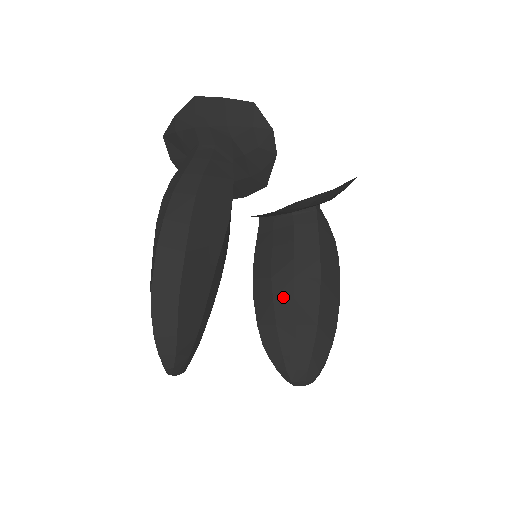
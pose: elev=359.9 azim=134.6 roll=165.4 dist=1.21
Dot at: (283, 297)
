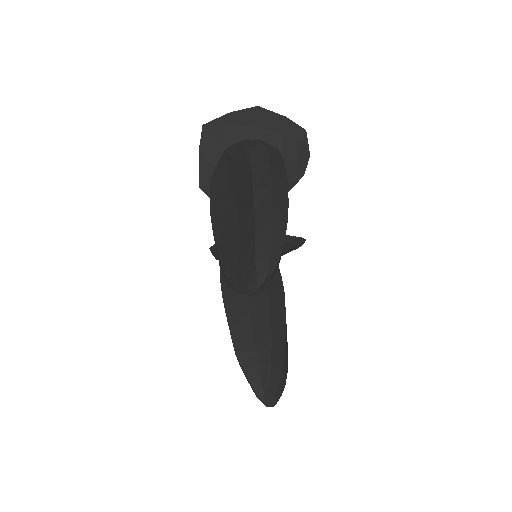
Dot at: (260, 309)
